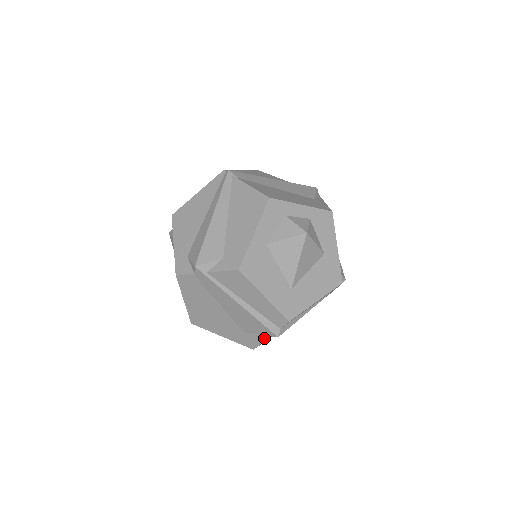
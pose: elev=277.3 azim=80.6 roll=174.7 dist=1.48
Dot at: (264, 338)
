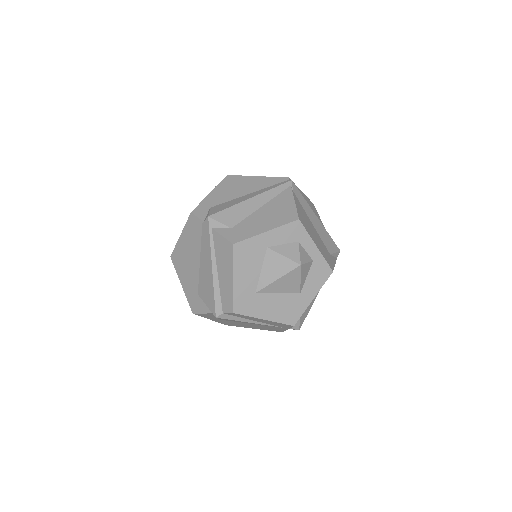
Dot at: (207, 311)
